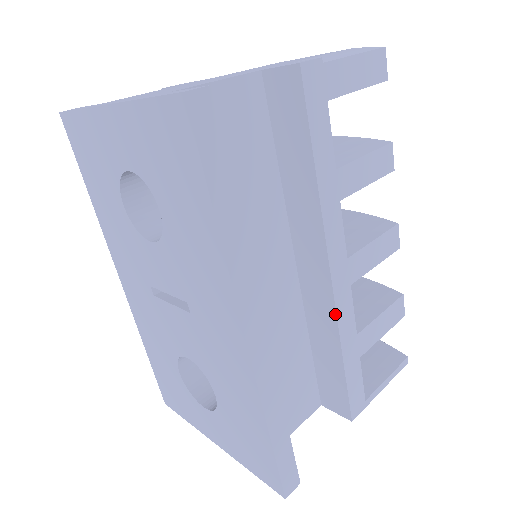
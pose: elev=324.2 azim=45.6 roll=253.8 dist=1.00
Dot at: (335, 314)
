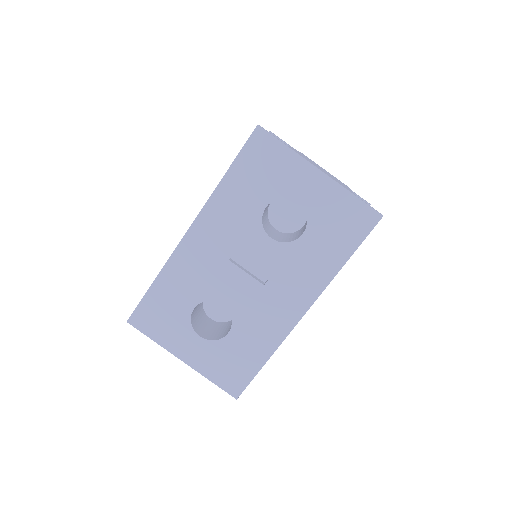
Dot at: occluded
